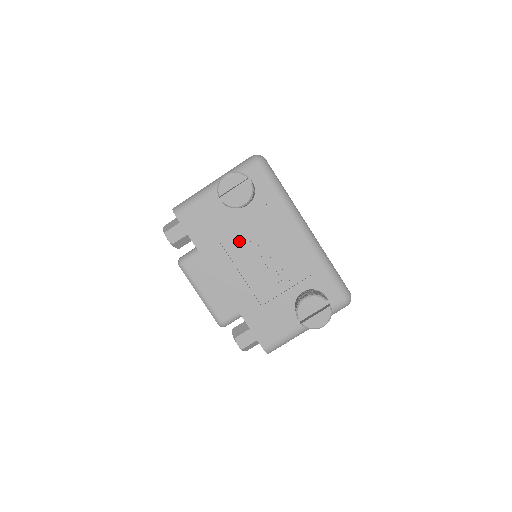
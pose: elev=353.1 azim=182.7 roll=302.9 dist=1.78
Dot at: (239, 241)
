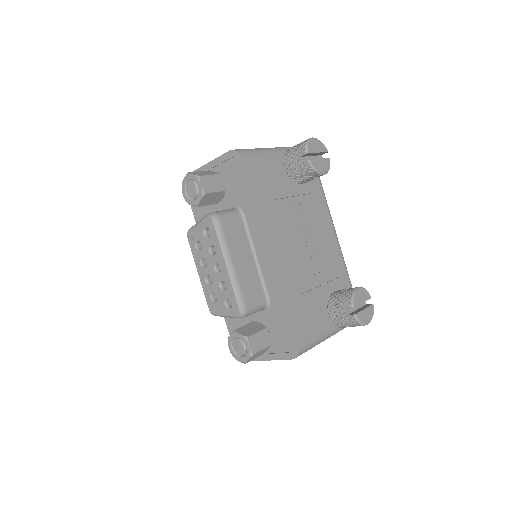
Dot at: (290, 215)
